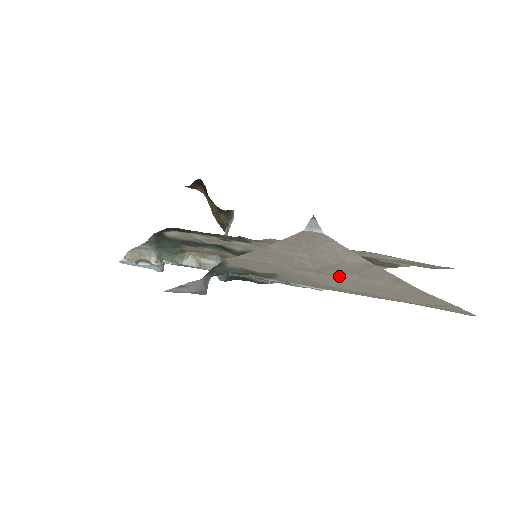
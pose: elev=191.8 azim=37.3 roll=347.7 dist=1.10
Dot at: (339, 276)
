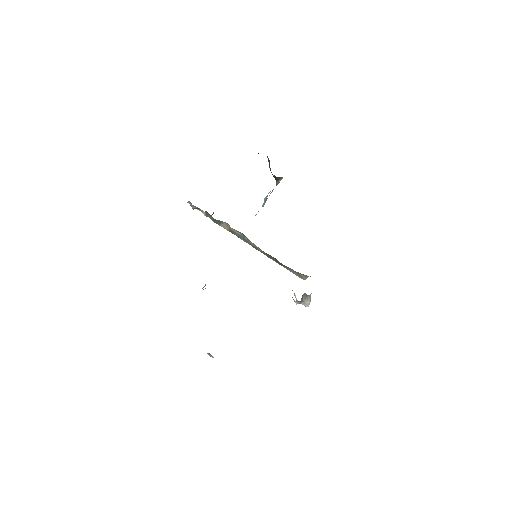
Dot at: occluded
